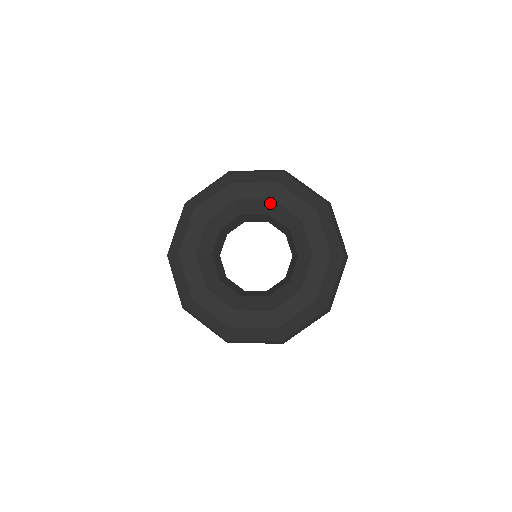
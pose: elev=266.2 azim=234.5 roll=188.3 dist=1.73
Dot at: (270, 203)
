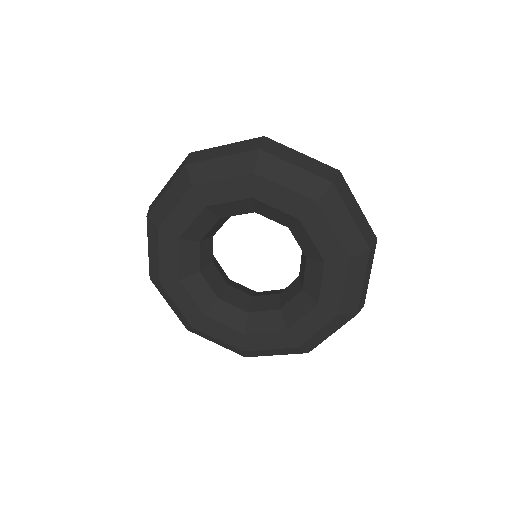
Dot at: (251, 202)
